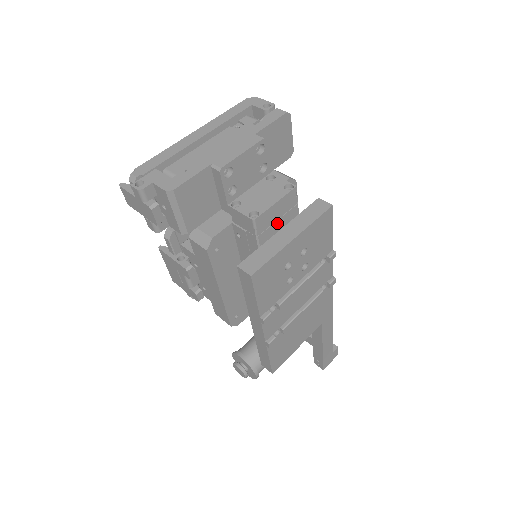
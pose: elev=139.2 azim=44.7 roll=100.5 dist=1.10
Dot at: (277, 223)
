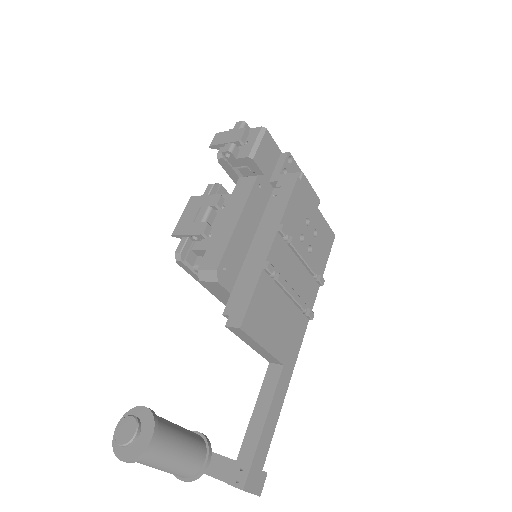
Dot at: occluded
